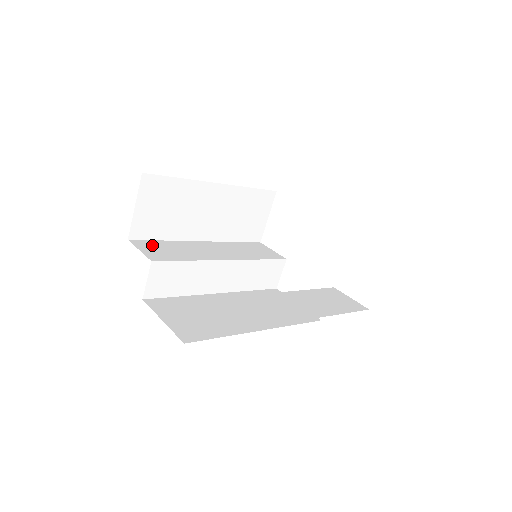
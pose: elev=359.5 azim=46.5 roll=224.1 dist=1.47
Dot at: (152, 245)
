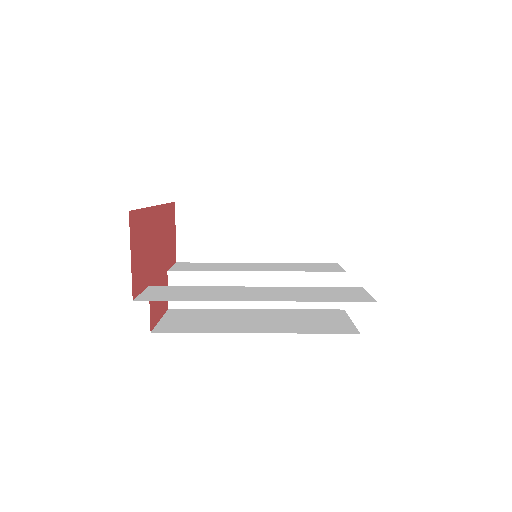
Dot at: (192, 264)
